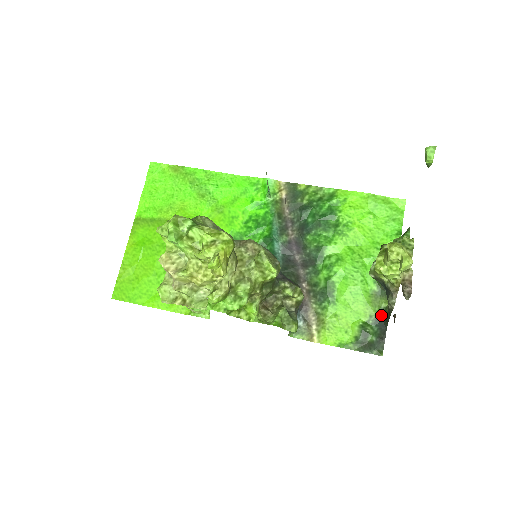
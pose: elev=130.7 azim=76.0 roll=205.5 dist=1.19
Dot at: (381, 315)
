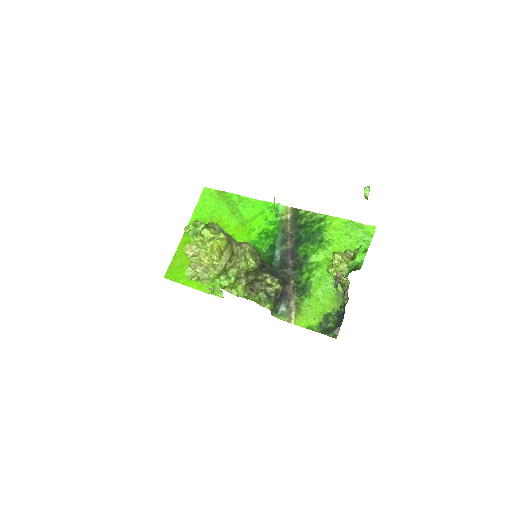
Dot at: (341, 309)
